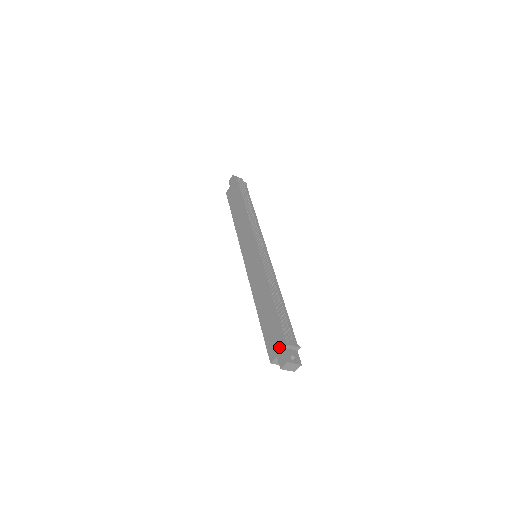
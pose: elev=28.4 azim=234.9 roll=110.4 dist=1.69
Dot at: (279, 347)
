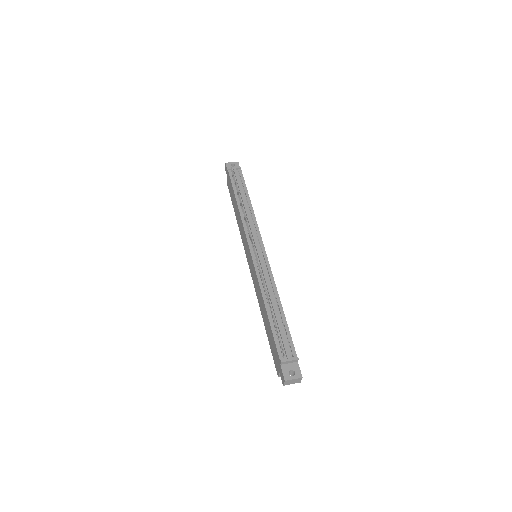
Dot at: (278, 363)
